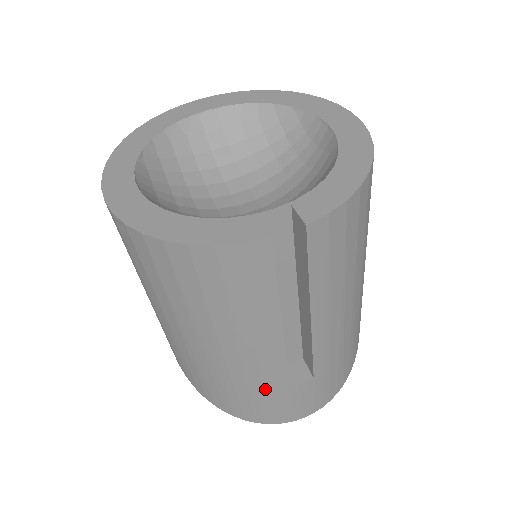
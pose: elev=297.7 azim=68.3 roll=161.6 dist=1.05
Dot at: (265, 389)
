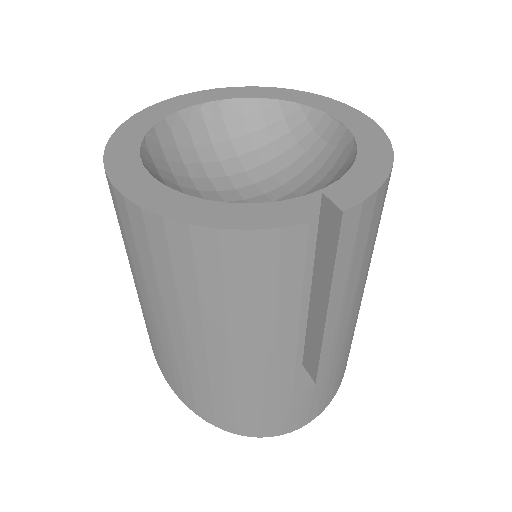
Dot at: (267, 397)
